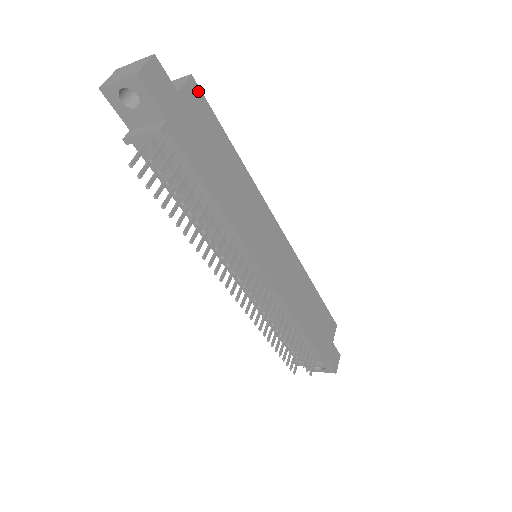
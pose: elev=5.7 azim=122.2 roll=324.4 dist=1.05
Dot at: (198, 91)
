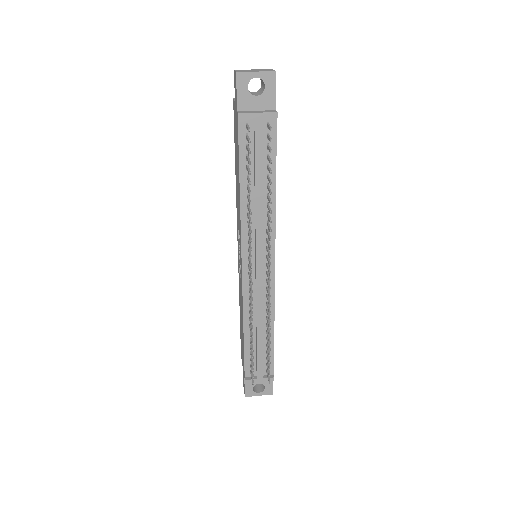
Dot at: occluded
